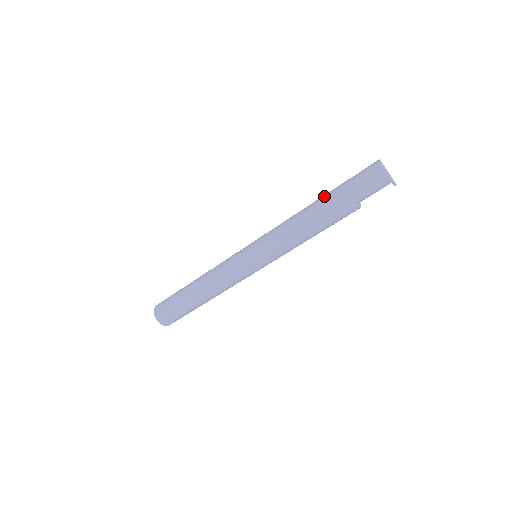
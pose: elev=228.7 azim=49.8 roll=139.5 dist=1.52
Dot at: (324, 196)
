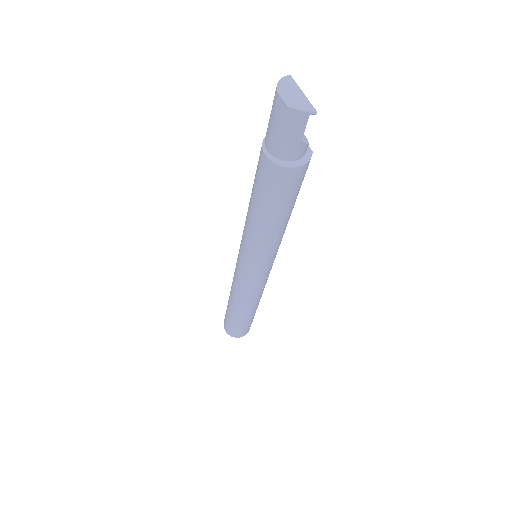
Dot at: occluded
